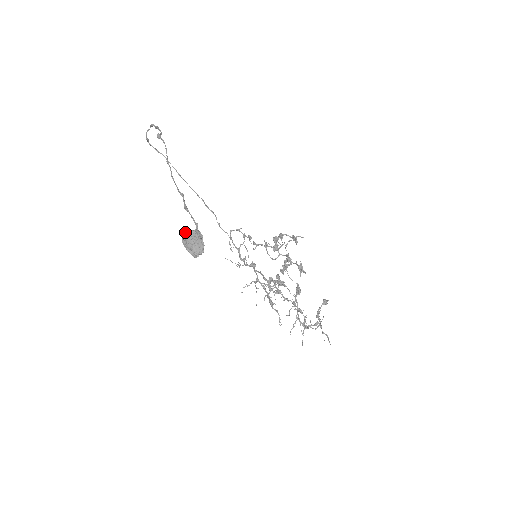
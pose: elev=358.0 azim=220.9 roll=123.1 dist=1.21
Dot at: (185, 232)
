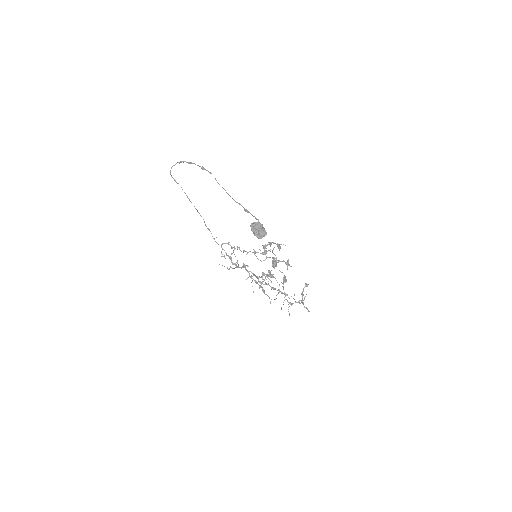
Dot at: (253, 223)
